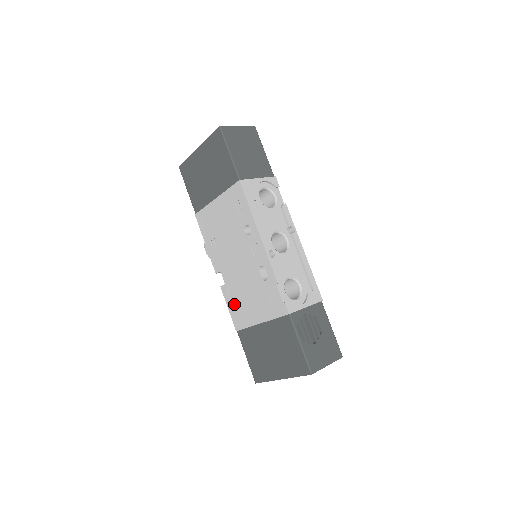
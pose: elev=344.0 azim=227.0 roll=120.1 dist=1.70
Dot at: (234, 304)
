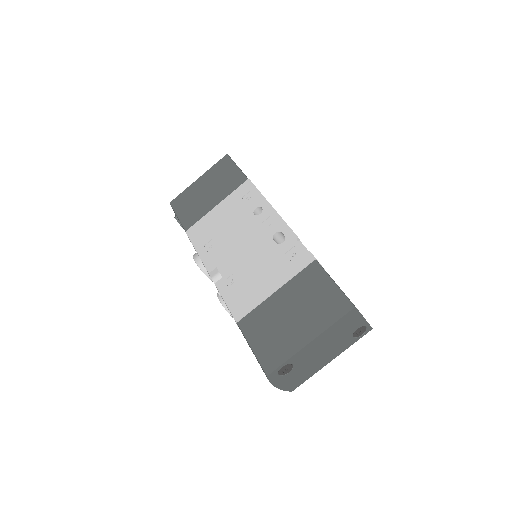
Dot at: (235, 291)
